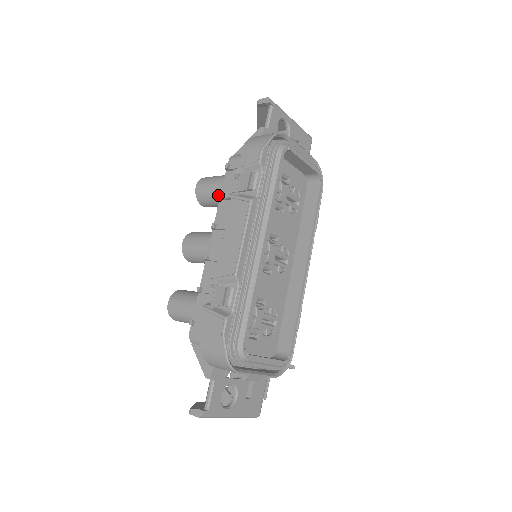
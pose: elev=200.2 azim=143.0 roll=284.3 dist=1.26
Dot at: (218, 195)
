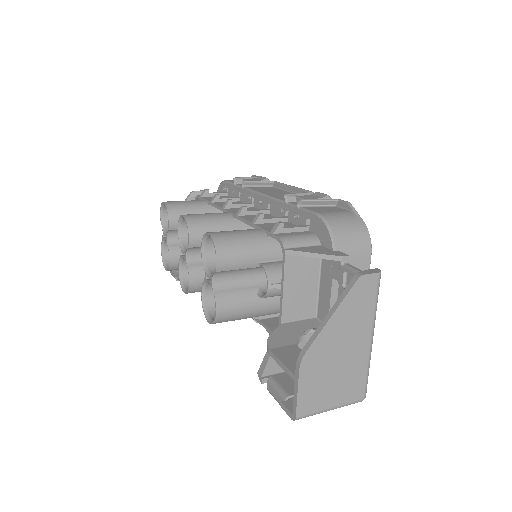
Dot at: (215, 194)
